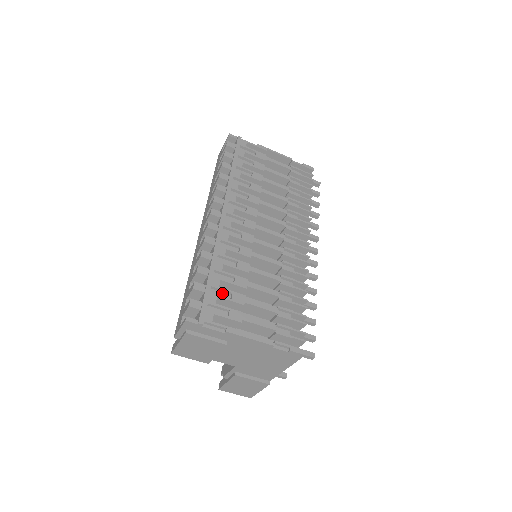
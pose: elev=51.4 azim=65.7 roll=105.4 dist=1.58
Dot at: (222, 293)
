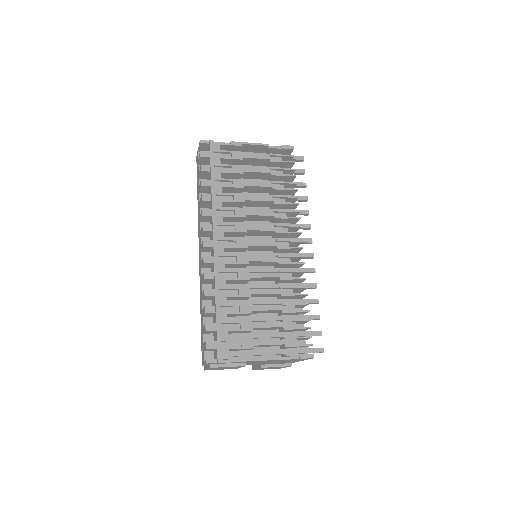
Dot at: (231, 325)
